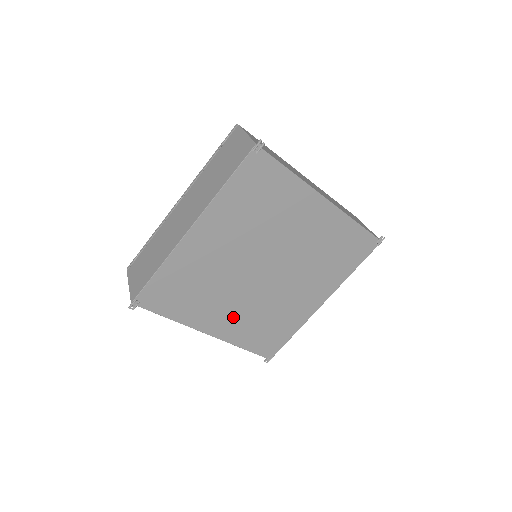
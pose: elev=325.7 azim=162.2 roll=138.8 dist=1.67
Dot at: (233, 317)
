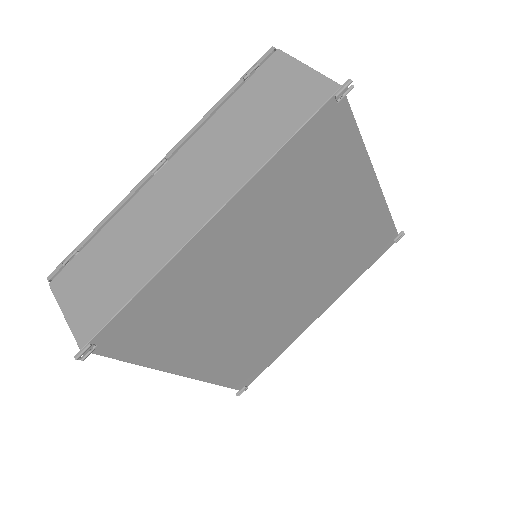
Dot at: (221, 347)
